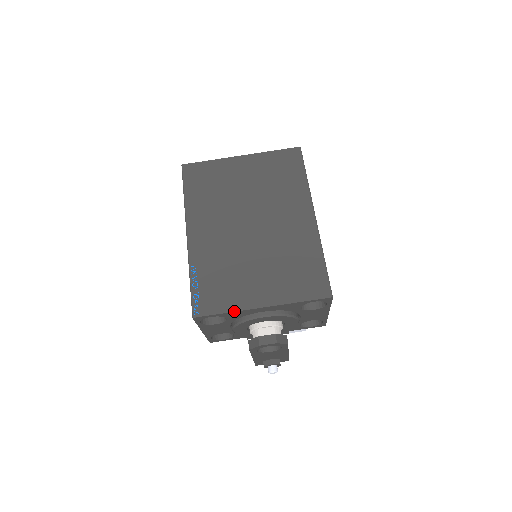
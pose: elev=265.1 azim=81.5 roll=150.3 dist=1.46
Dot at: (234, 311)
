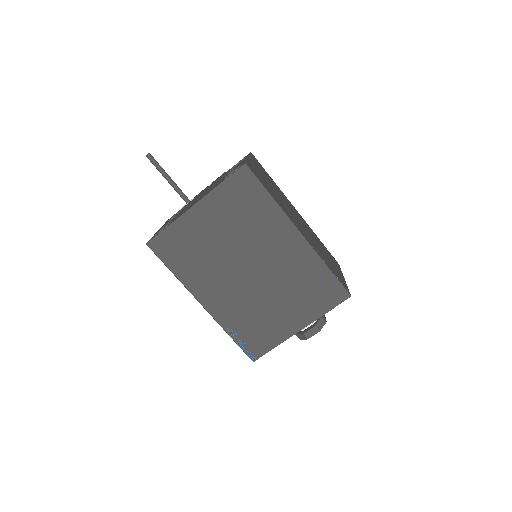
Dot at: occluded
